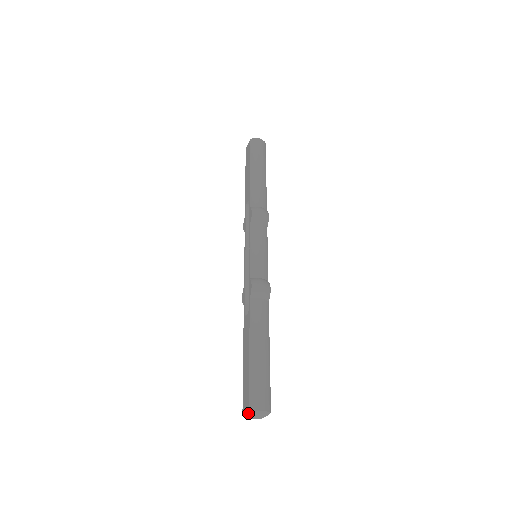
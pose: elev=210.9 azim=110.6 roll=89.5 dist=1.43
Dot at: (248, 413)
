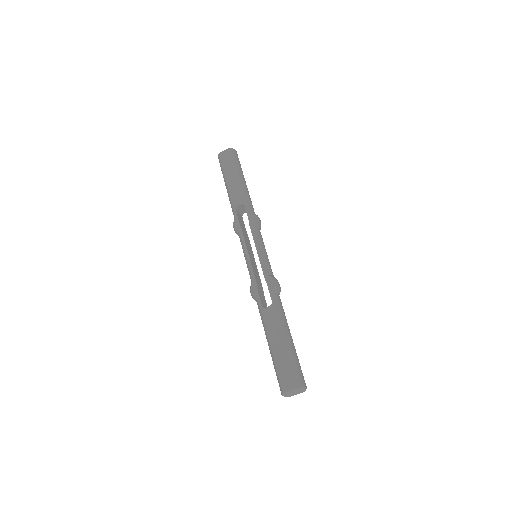
Dot at: (296, 390)
